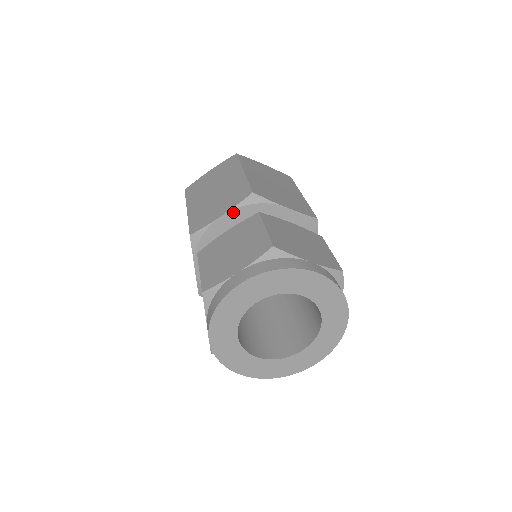
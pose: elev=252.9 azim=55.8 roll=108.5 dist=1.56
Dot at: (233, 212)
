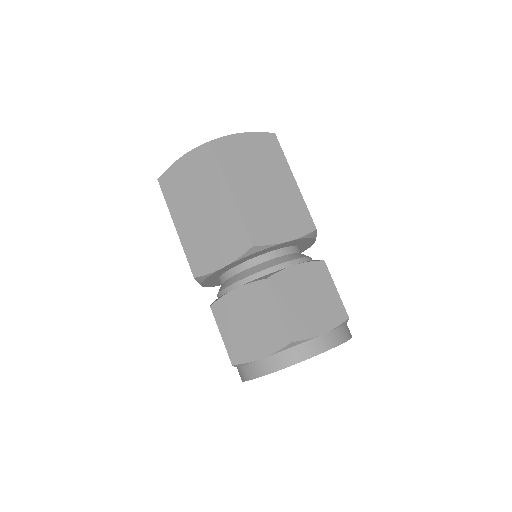
Dot at: (235, 262)
